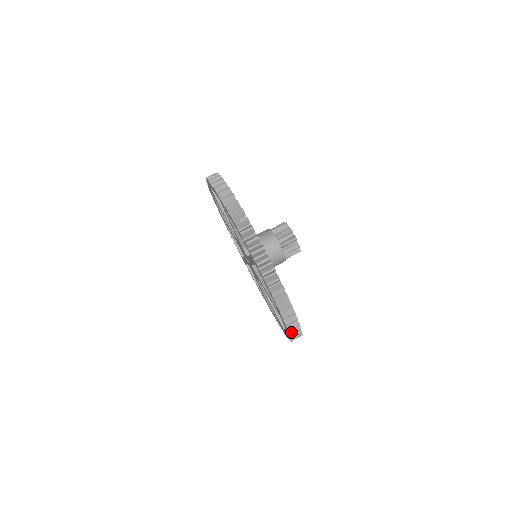
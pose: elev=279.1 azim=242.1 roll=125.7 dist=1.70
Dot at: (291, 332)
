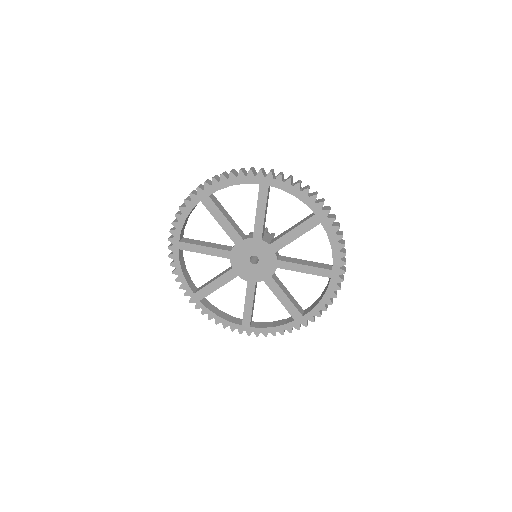
Dot at: (337, 225)
